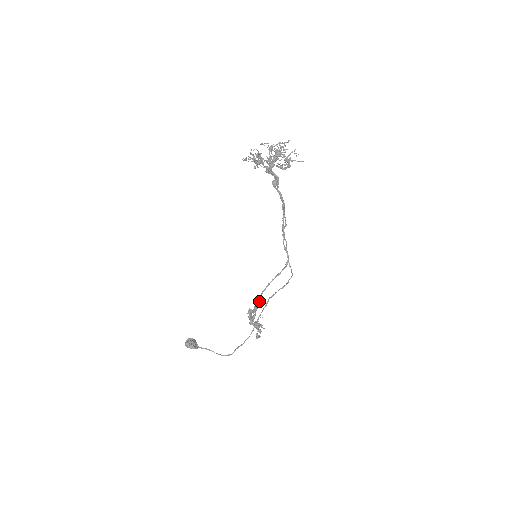
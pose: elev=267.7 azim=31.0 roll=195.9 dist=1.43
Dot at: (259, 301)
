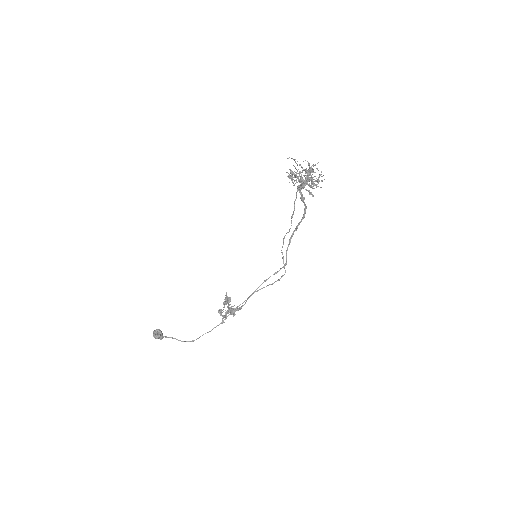
Dot at: occluded
